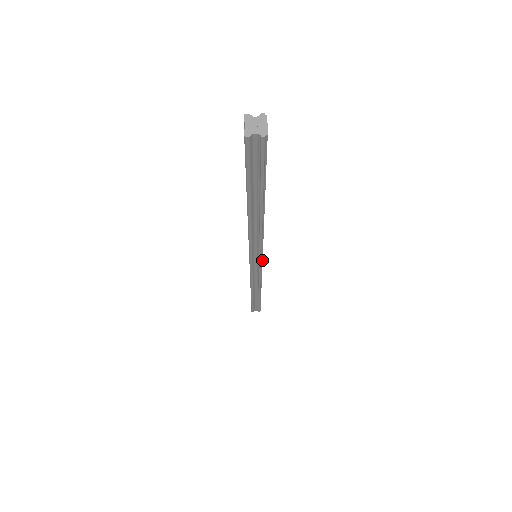
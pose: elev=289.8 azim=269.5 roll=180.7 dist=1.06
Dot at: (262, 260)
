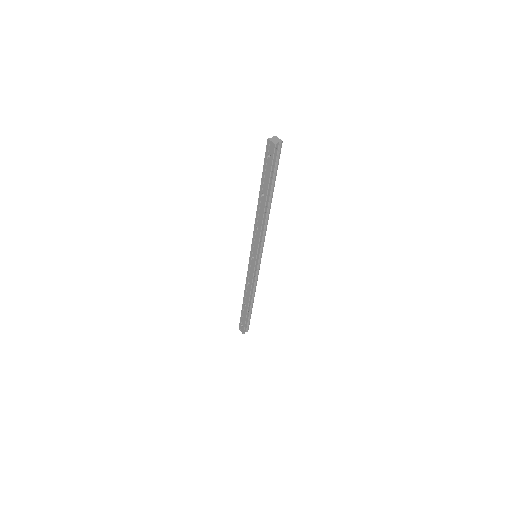
Dot at: occluded
